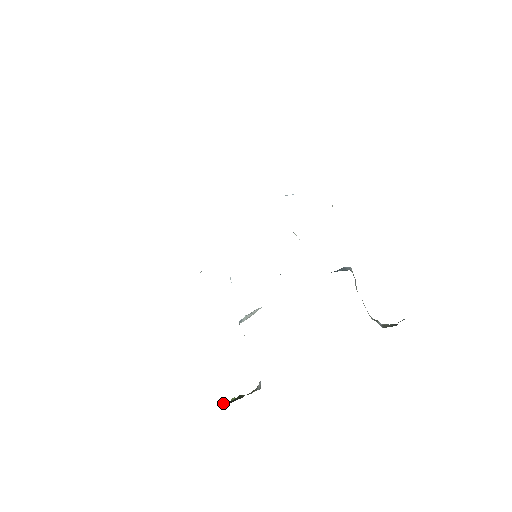
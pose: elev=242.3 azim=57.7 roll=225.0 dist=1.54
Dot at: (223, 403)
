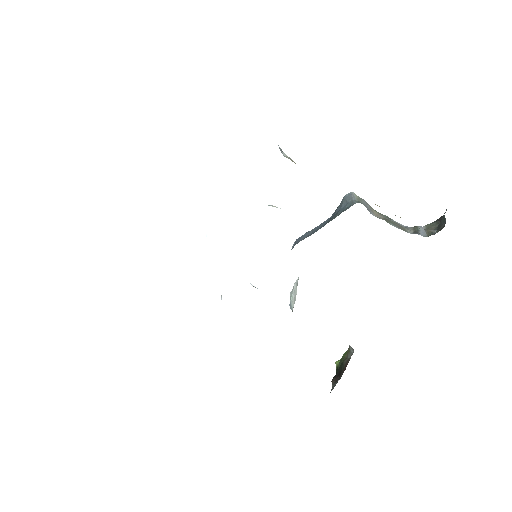
Dot at: (332, 382)
